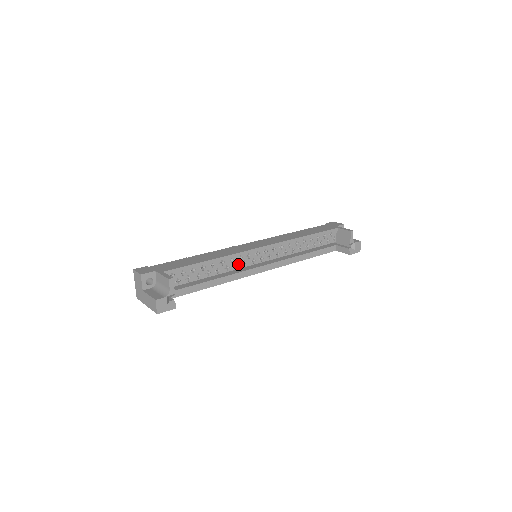
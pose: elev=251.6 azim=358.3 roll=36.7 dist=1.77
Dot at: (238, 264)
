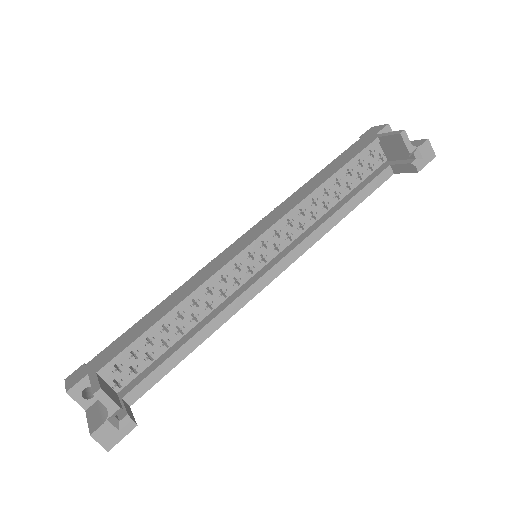
Dot at: (225, 289)
